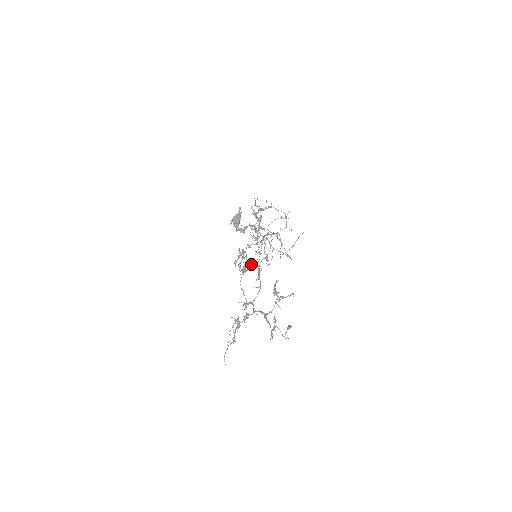
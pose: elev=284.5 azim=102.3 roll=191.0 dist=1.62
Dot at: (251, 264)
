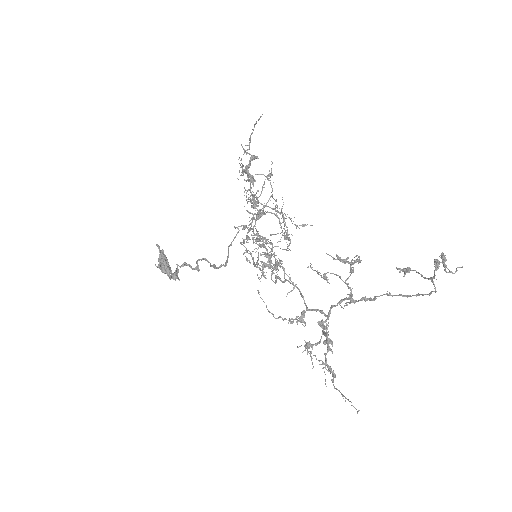
Dot at: (271, 257)
